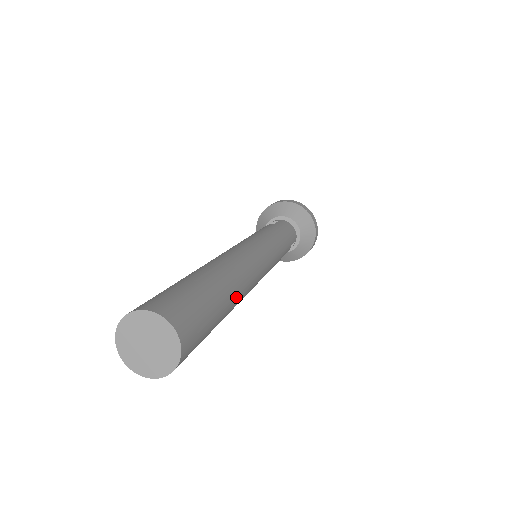
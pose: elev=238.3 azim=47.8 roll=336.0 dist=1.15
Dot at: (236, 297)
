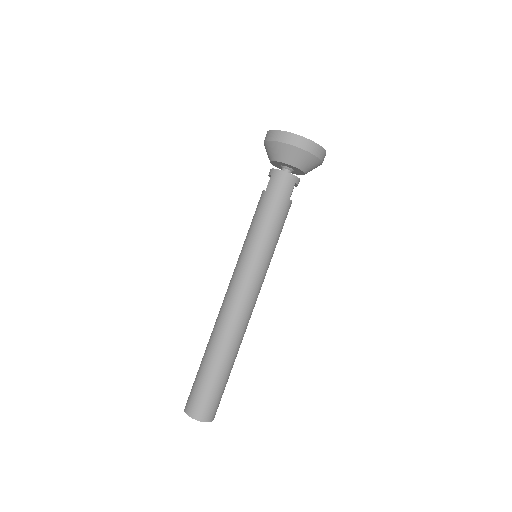
Dot at: (232, 352)
